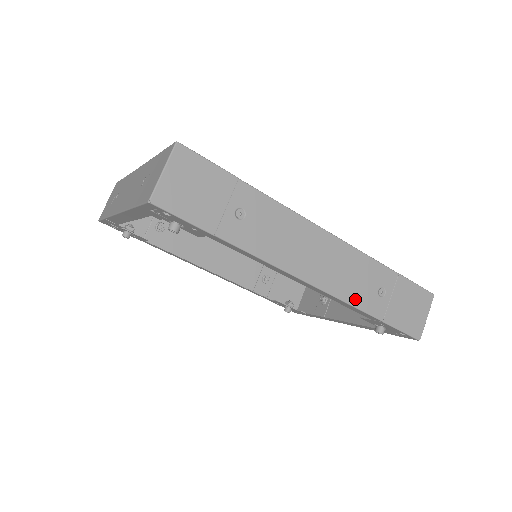
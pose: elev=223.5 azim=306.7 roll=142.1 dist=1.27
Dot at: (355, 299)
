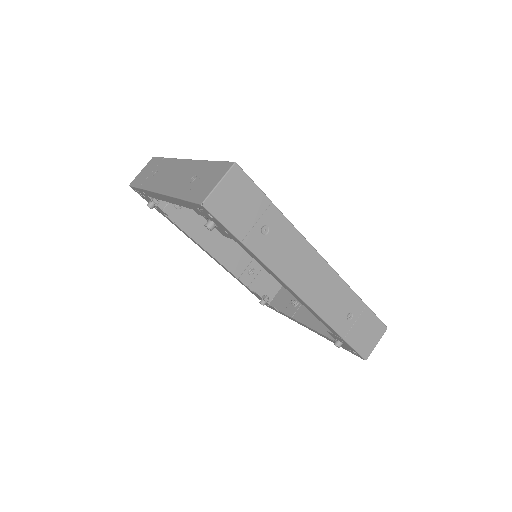
Dot at: (329, 317)
